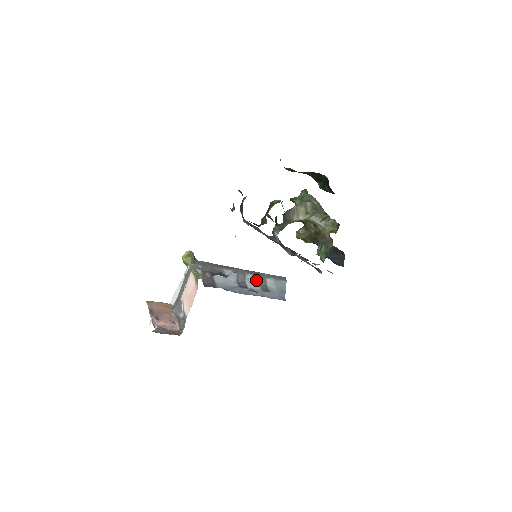
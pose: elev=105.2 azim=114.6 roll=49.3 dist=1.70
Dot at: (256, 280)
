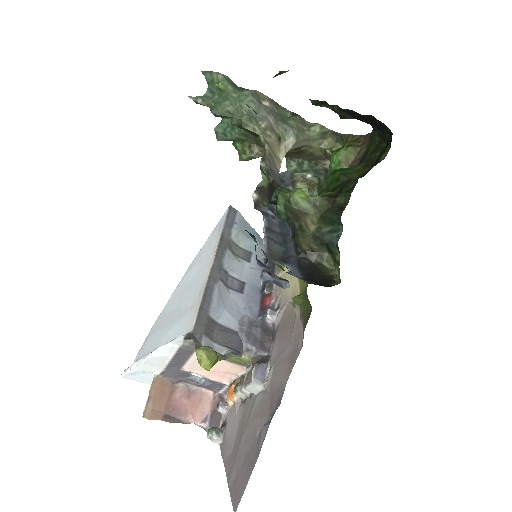
Dot at: (233, 258)
